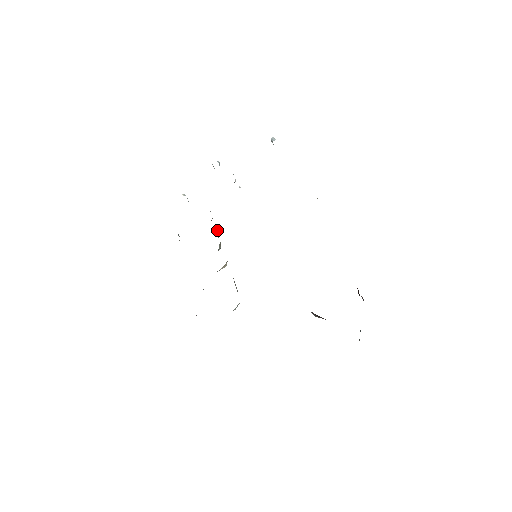
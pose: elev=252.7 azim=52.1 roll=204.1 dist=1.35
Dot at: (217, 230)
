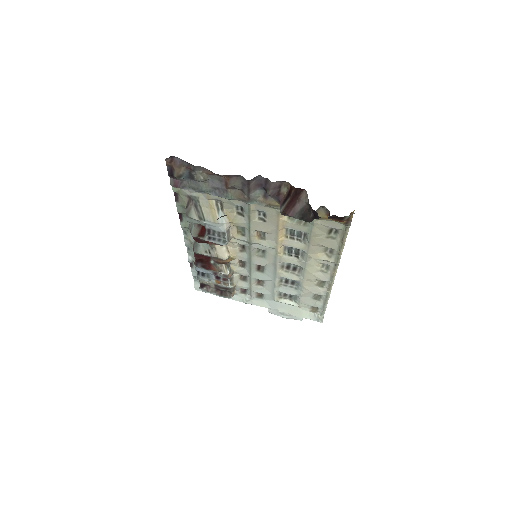
Dot at: (233, 286)
